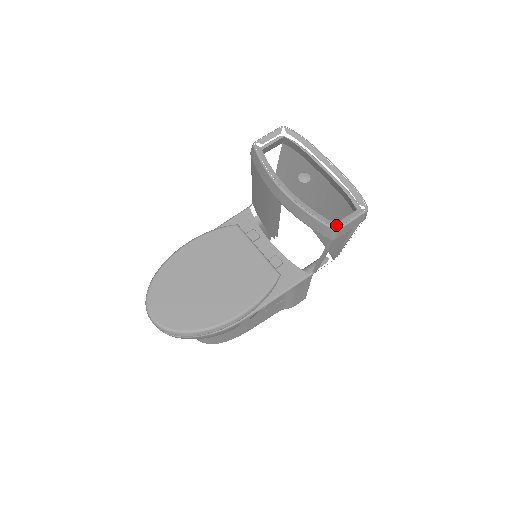
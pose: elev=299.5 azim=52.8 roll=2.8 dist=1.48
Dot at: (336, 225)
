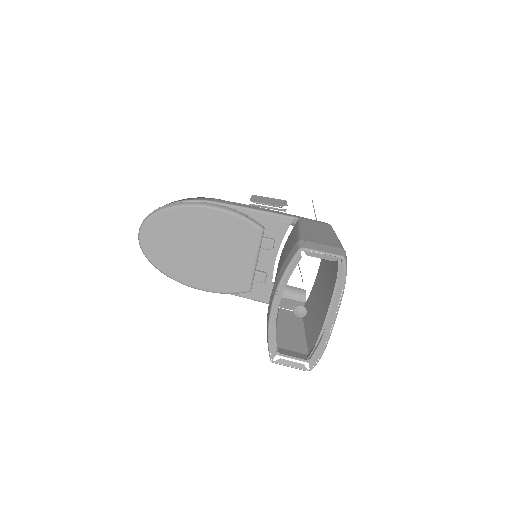
Dot at: (312, 320)
